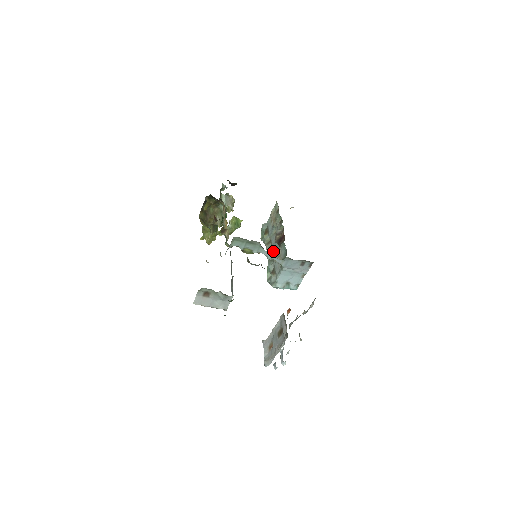
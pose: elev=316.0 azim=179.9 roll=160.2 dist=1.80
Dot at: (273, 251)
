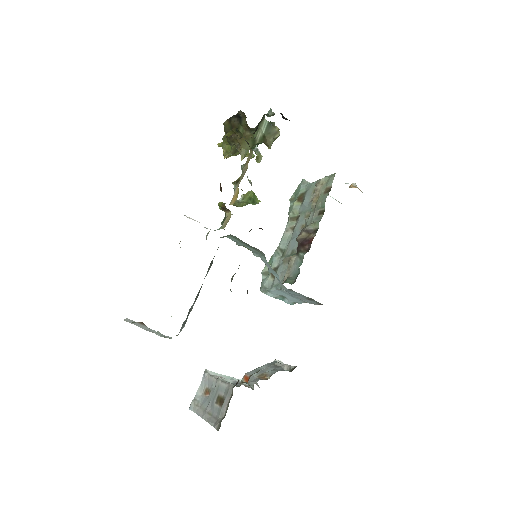
Dot at: (290, 241)
